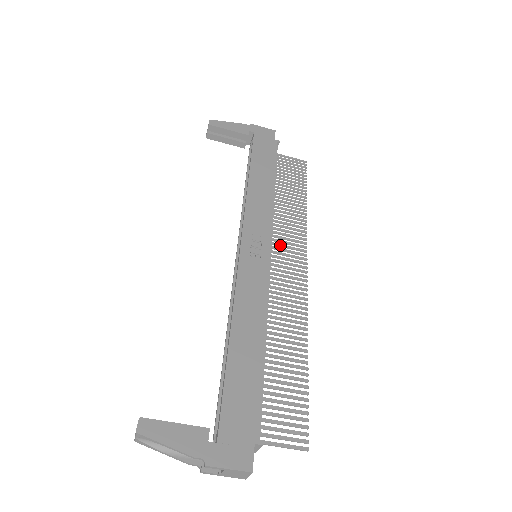
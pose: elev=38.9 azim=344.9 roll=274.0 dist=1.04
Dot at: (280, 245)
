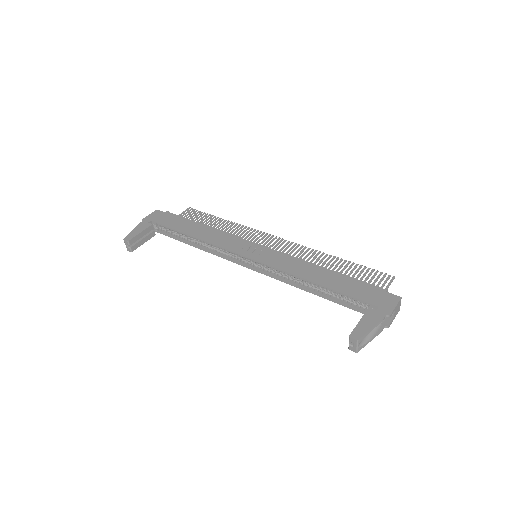
Dot at: occluded
